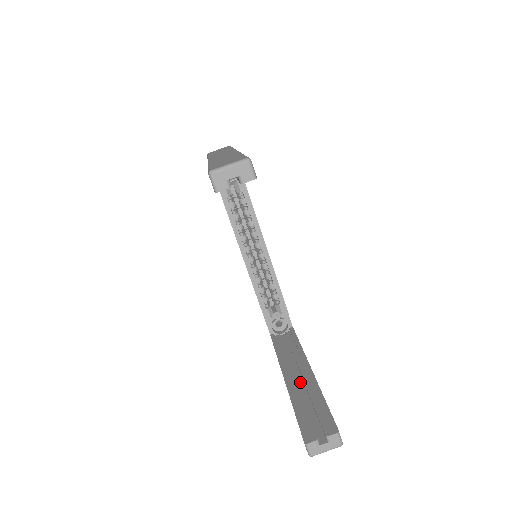
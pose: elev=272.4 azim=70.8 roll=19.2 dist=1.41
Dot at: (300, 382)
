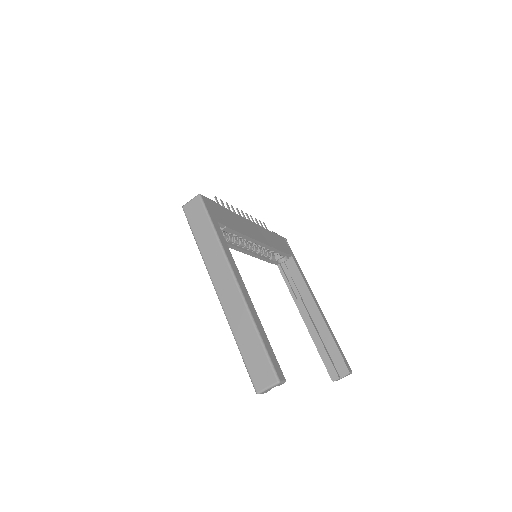
Dot at: (315, 321)
